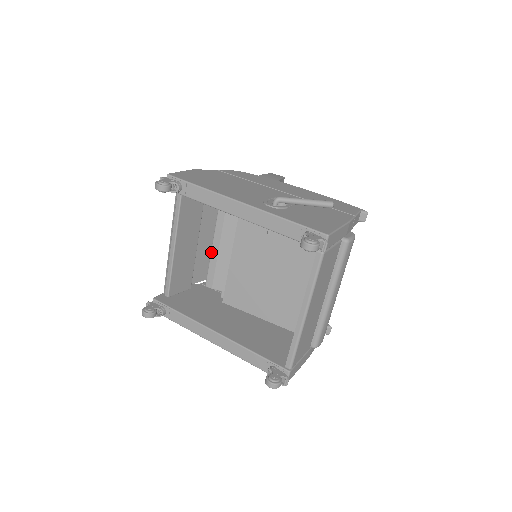
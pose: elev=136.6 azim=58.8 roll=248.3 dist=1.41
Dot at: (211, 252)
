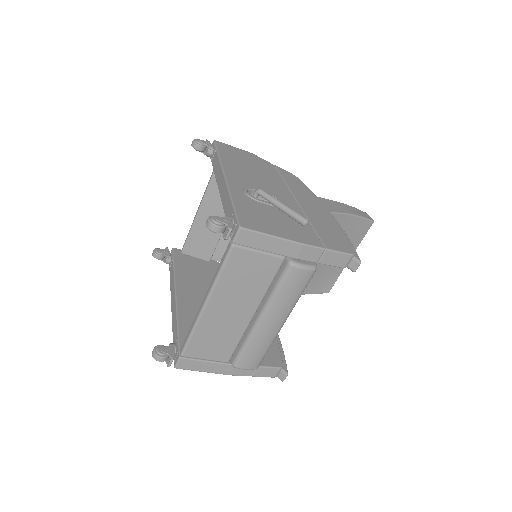
Dot at: occluded
